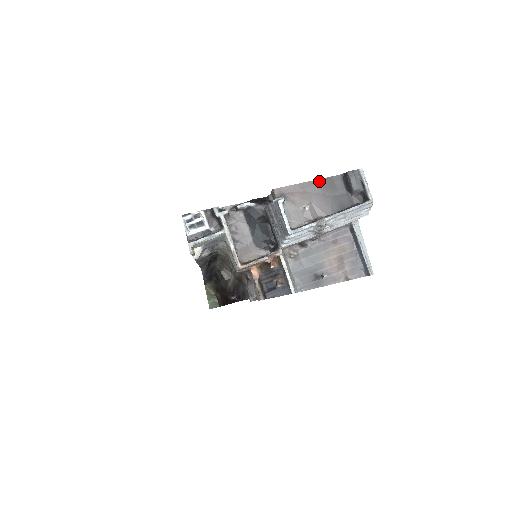
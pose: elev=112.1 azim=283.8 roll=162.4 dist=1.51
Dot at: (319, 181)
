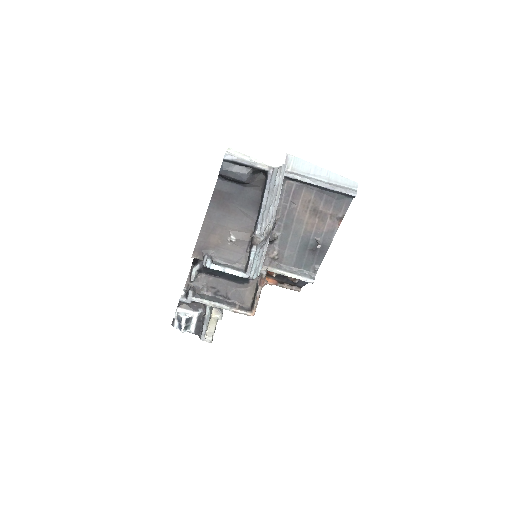
Dot at: (211, 206)
